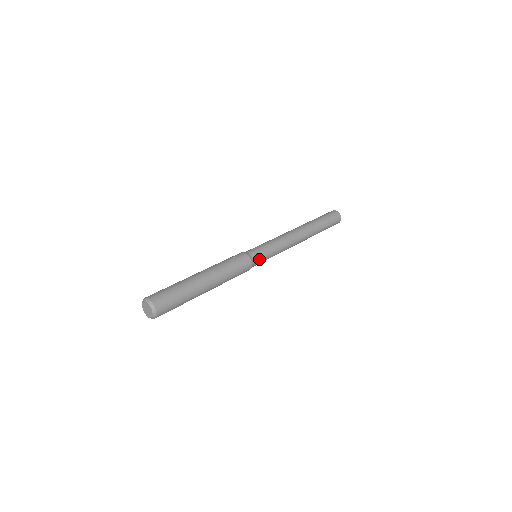
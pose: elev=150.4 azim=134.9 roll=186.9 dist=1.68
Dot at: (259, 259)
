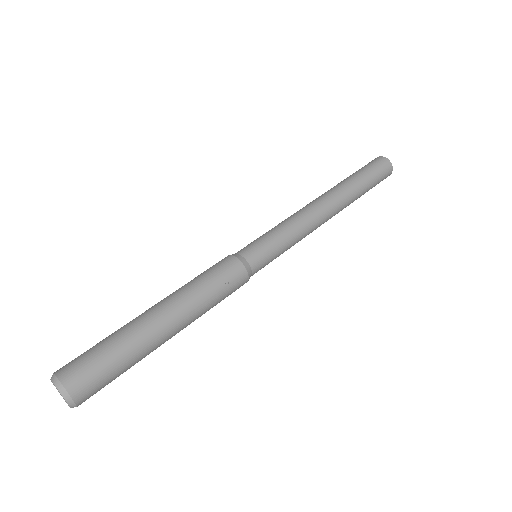
Dot at: (260, 269)
